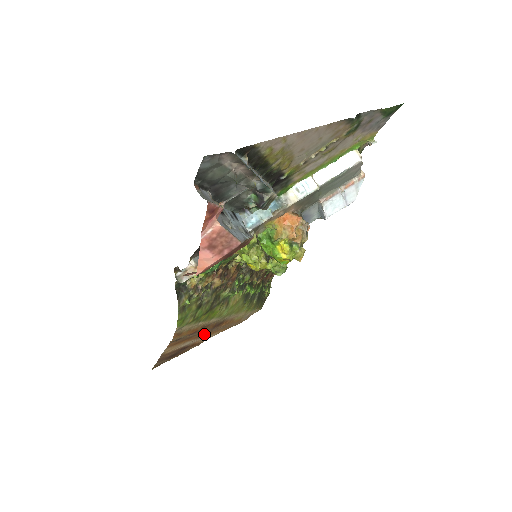
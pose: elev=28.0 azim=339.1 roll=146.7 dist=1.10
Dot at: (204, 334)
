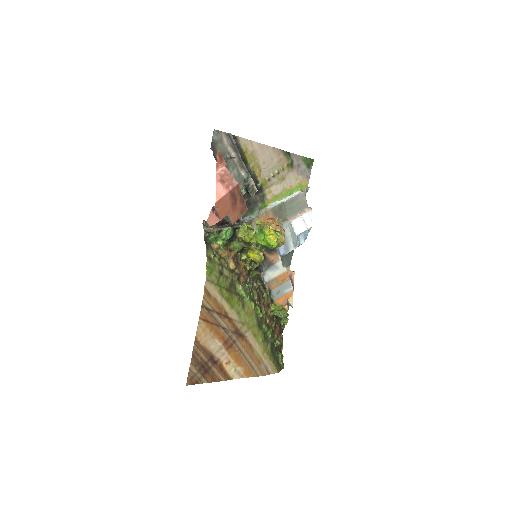
Dot at: (229, 344)
